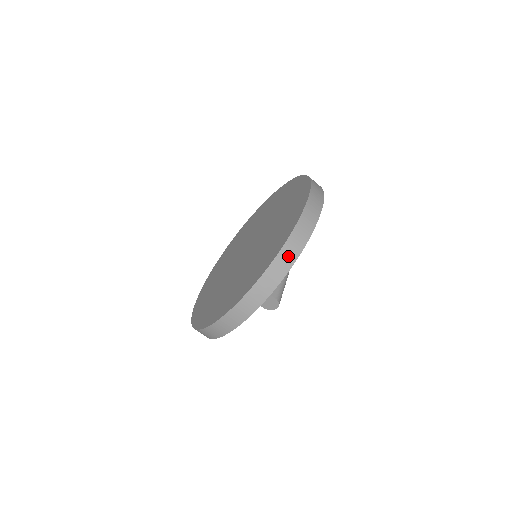
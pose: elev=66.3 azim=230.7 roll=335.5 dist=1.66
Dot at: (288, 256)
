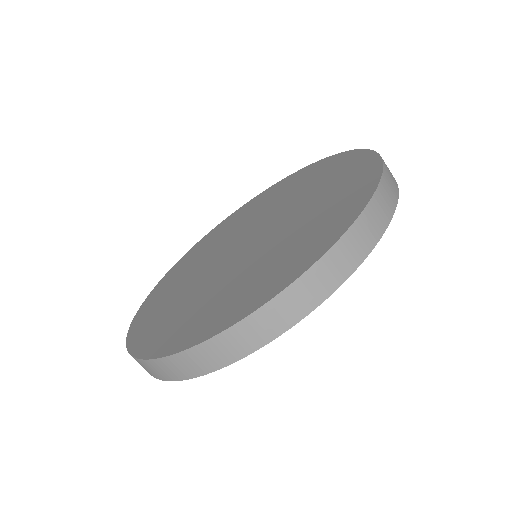
Dot at: (239, 342)
